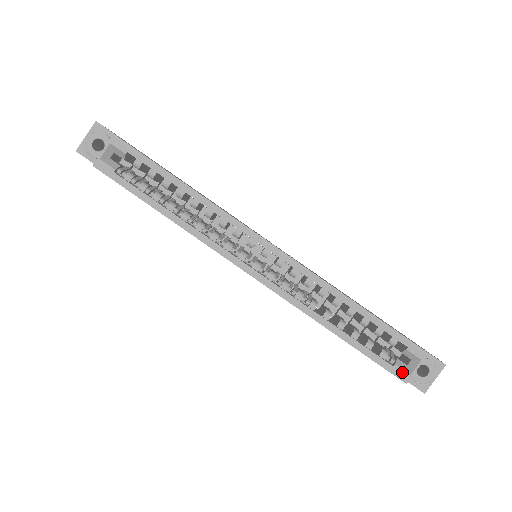
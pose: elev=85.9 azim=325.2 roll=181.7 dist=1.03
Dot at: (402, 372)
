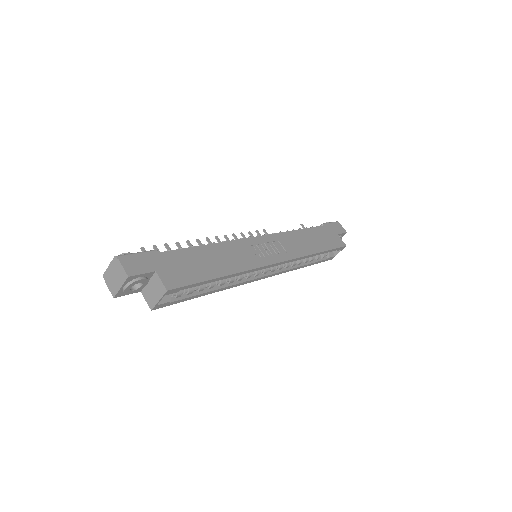
Dot at: (331, 258)
